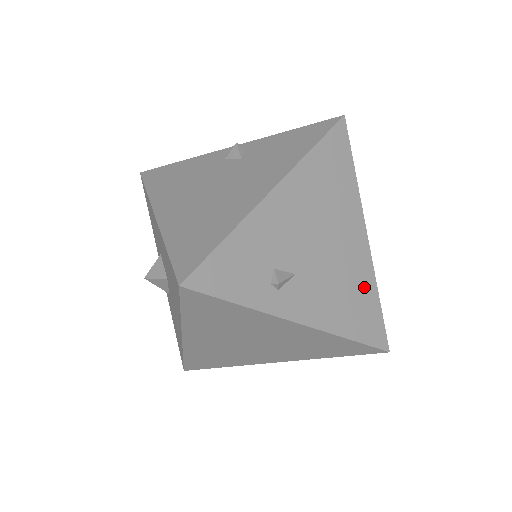
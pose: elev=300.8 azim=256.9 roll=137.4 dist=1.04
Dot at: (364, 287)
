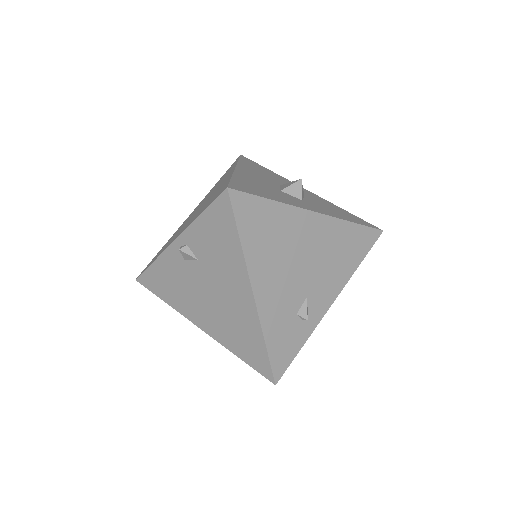
Dot at: (341, 235)
